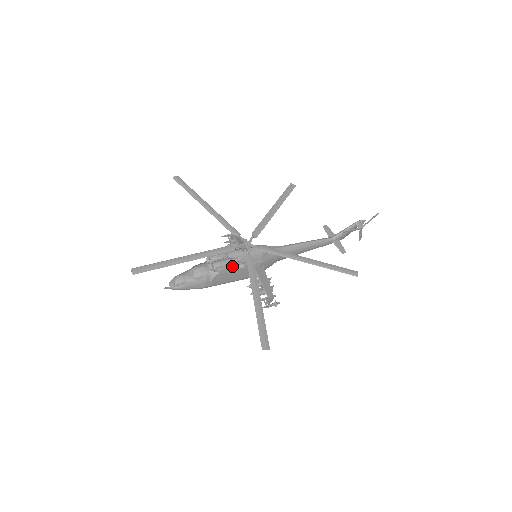
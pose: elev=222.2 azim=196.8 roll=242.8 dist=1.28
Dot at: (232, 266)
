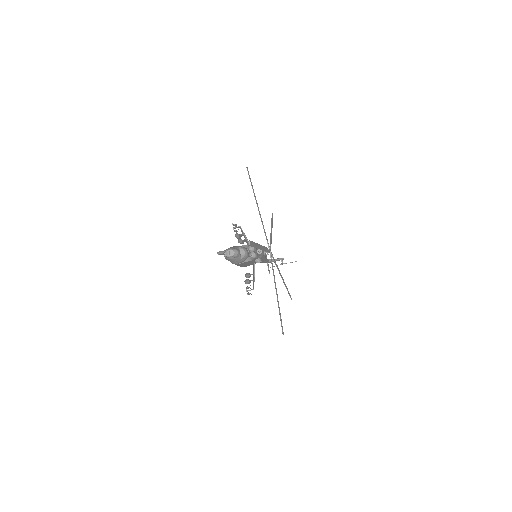
Dot at: (256, 259)
